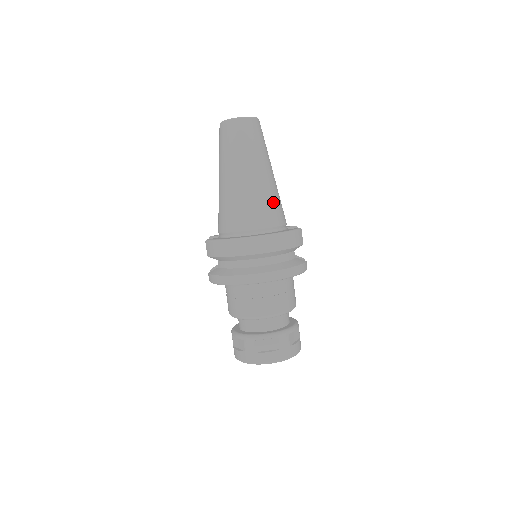
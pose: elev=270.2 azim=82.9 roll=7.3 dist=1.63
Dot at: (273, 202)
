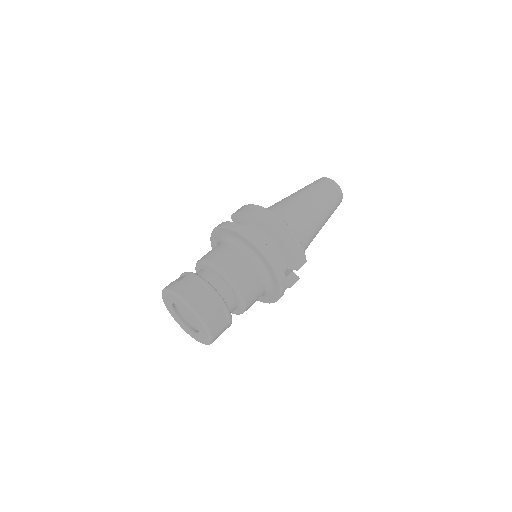
Dot at: (306, 230)
